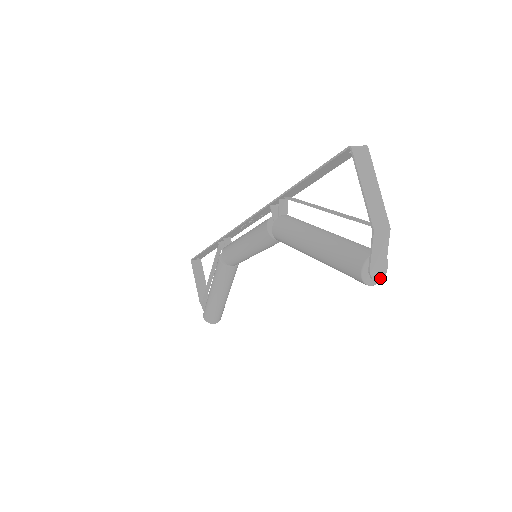
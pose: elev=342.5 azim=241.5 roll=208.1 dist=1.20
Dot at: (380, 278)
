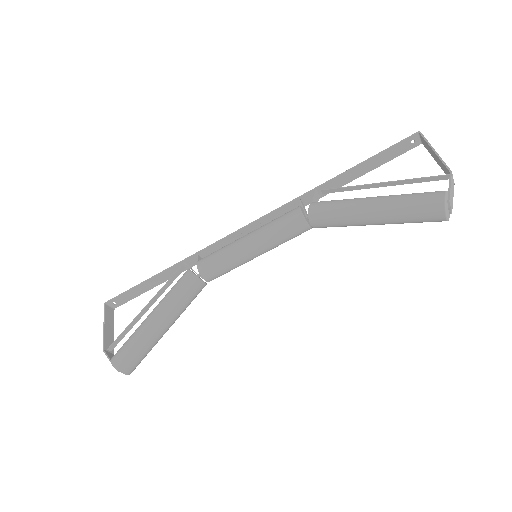
Dot at: (448, 217)
